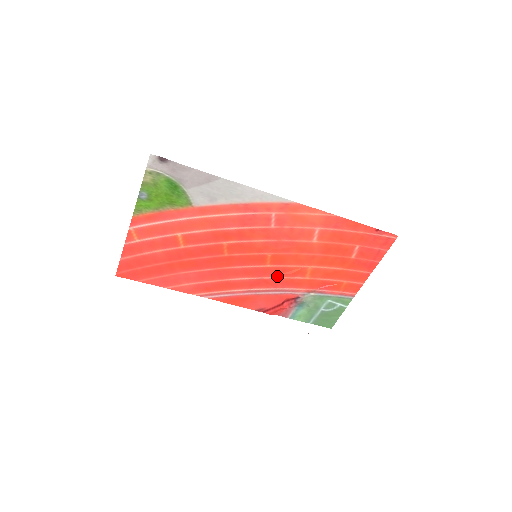
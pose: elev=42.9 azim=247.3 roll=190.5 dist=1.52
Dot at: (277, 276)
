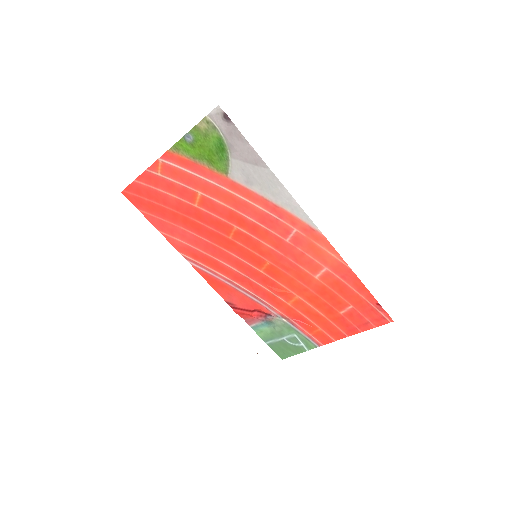
Dot at: (263, 285)
